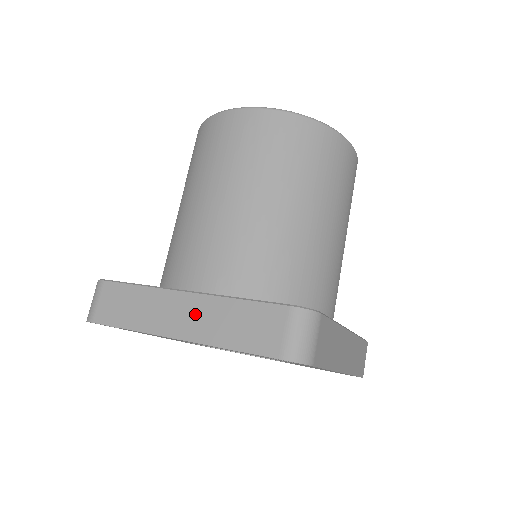
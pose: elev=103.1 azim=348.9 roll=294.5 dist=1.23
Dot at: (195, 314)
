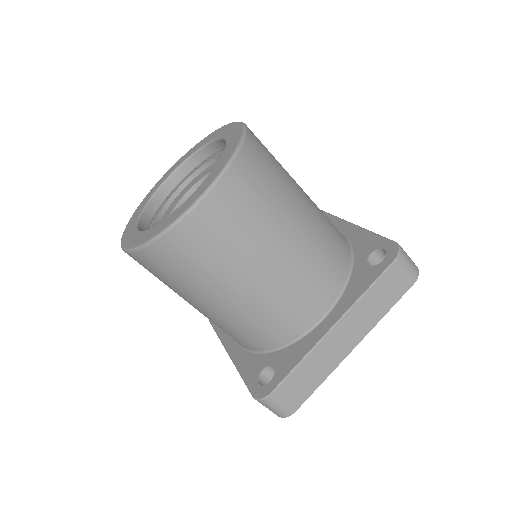
Dot at: (352, 327)
